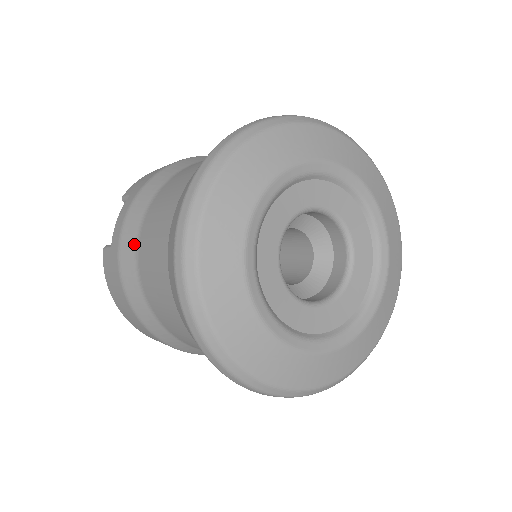
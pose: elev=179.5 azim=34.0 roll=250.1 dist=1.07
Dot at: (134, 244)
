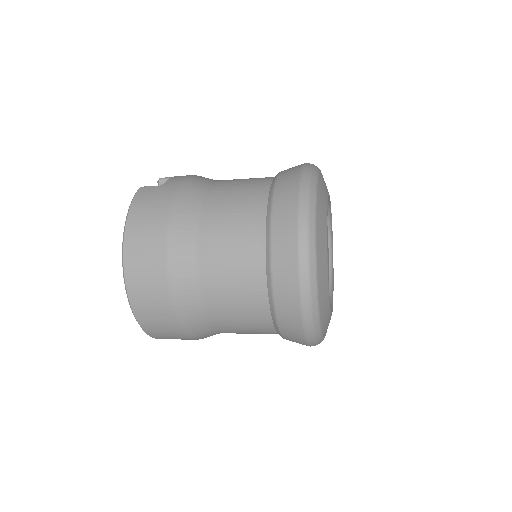
Dot at: (203, 187)
